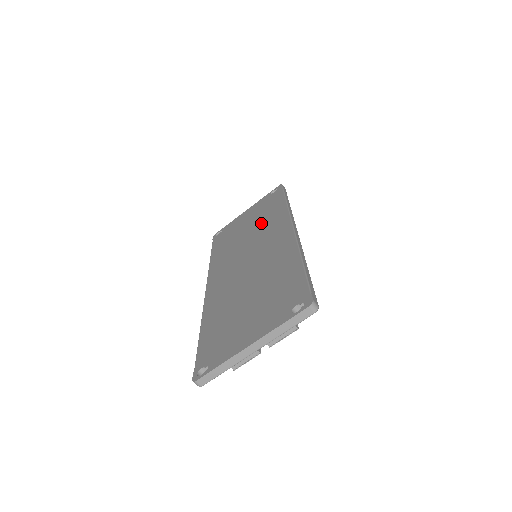
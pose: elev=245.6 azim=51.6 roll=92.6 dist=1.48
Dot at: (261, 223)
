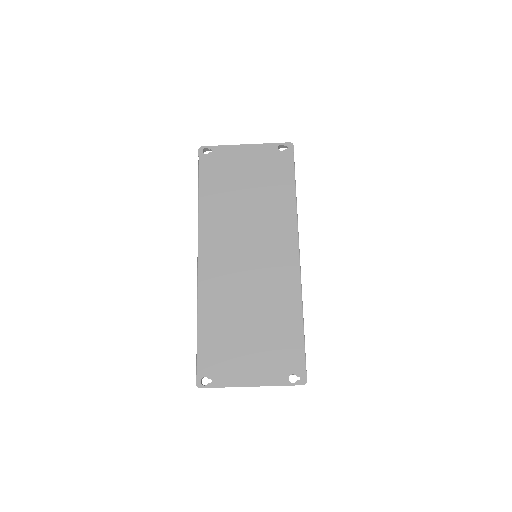
Dot at: (265, 203)
